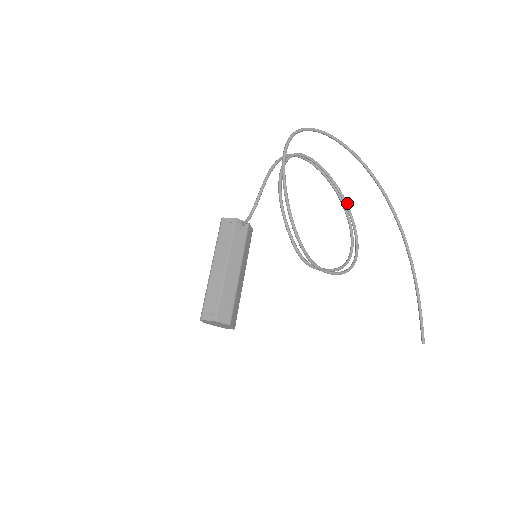
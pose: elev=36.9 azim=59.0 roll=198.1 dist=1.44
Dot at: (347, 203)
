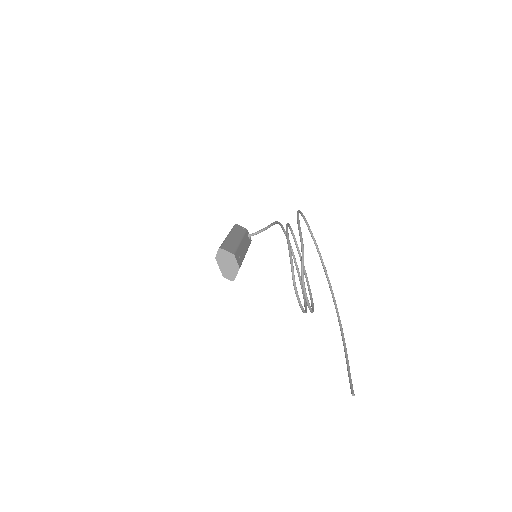
Dot at: (308, 281)
